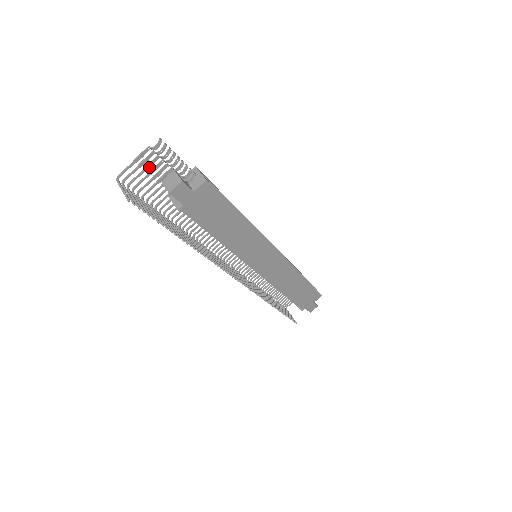
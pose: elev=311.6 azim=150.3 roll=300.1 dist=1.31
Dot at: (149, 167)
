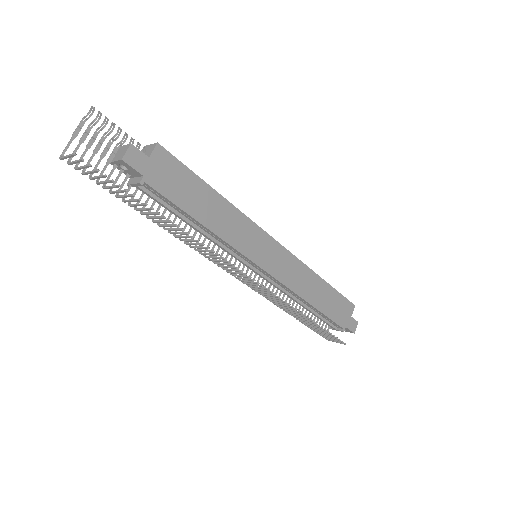
Dot at: (92, 143)
